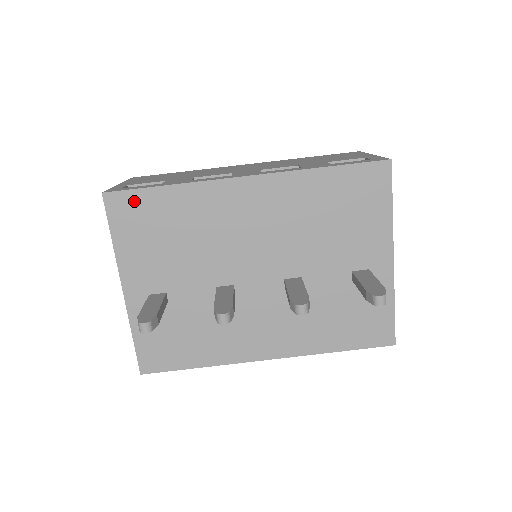
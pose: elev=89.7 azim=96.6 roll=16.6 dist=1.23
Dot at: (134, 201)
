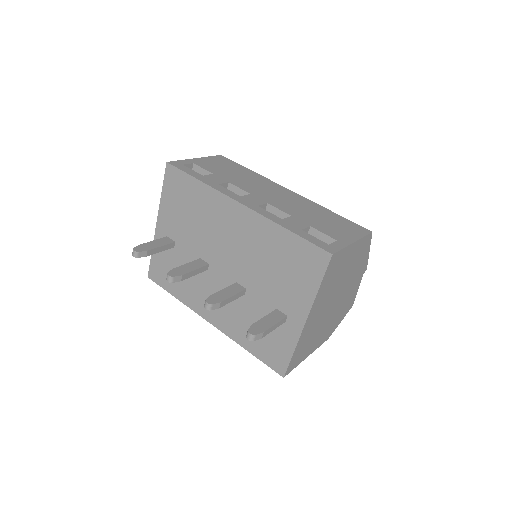
Dot at: (179, 177)
